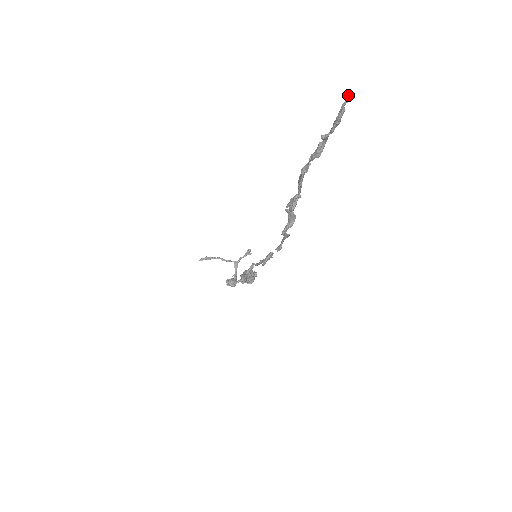
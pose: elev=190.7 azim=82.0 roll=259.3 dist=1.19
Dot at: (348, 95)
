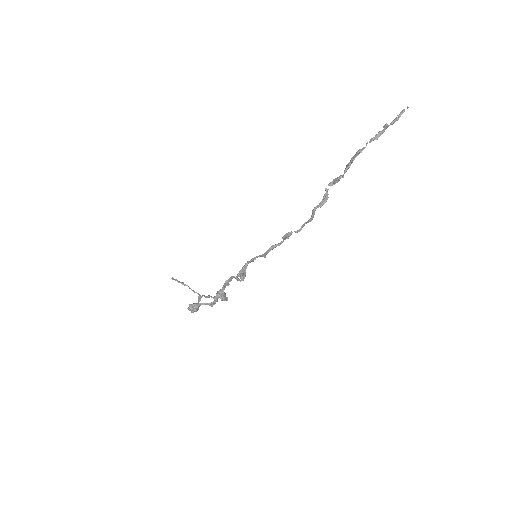
Dot at: (407, 106)
